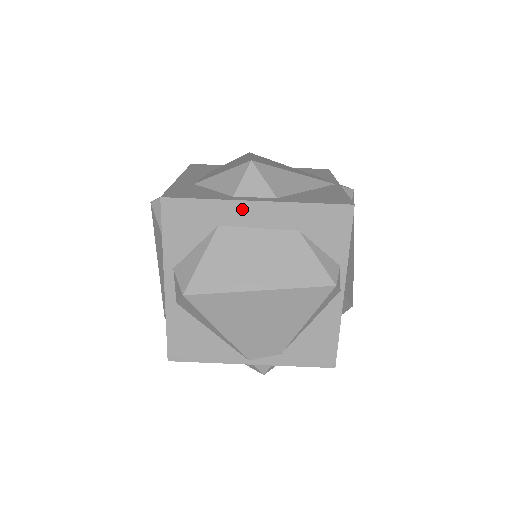
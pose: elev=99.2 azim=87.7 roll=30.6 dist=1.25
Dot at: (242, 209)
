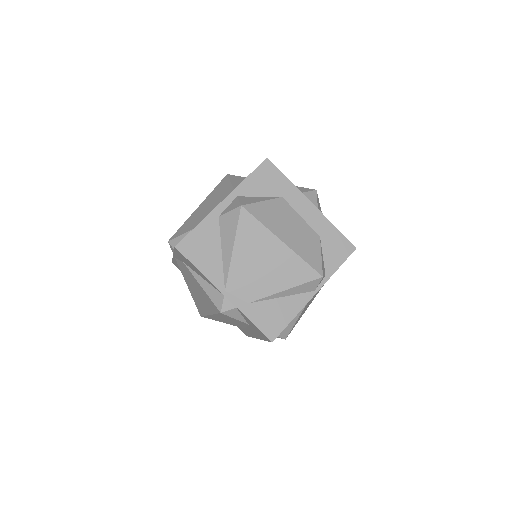
Dot at: (301, 200)
